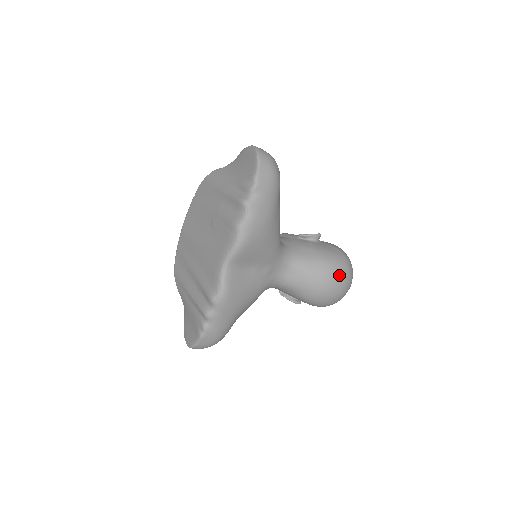
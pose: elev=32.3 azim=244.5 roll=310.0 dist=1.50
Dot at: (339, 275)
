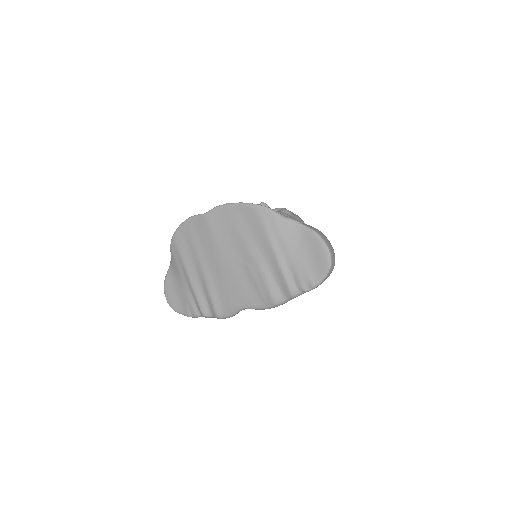
Dot at: occluded
